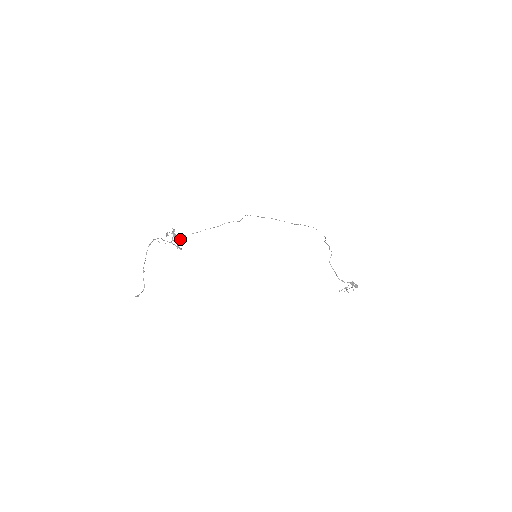
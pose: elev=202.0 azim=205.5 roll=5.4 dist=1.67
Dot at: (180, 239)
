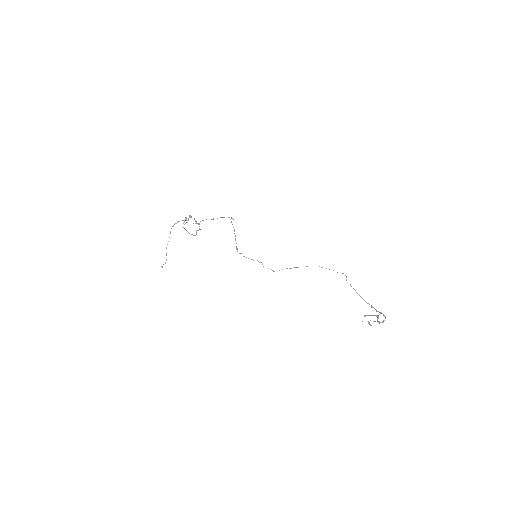
Dot at: (199, 223)
